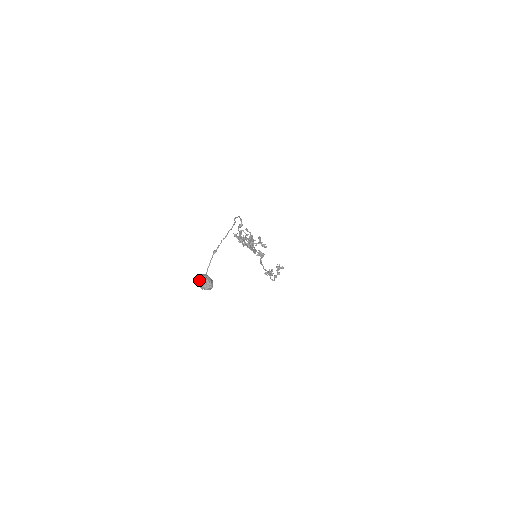
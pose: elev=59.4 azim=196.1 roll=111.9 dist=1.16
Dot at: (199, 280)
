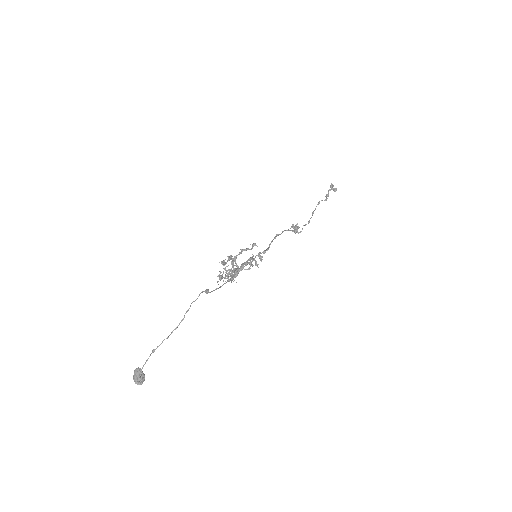
Dot at: (133, 375)
